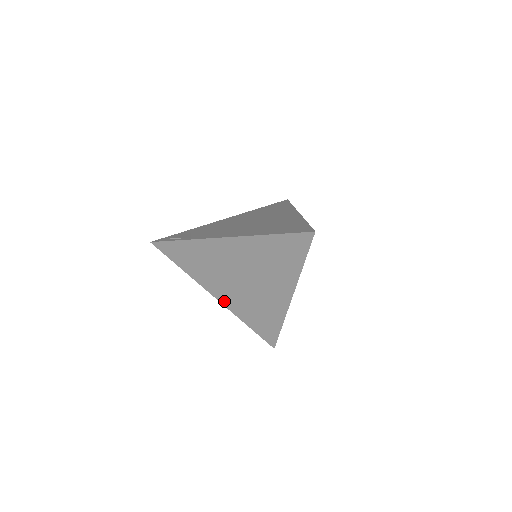
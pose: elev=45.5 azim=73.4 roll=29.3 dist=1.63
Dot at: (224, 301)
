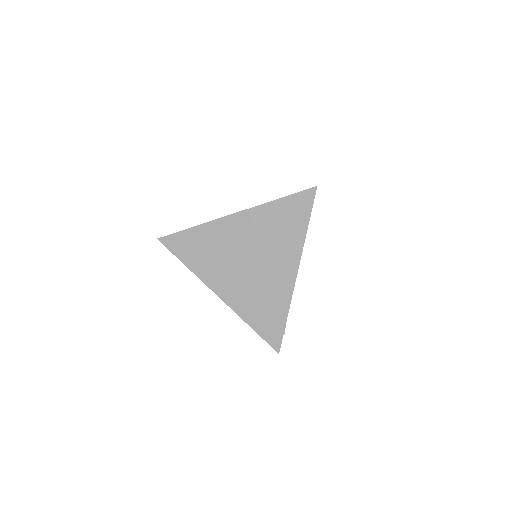
Dot at: occluded
